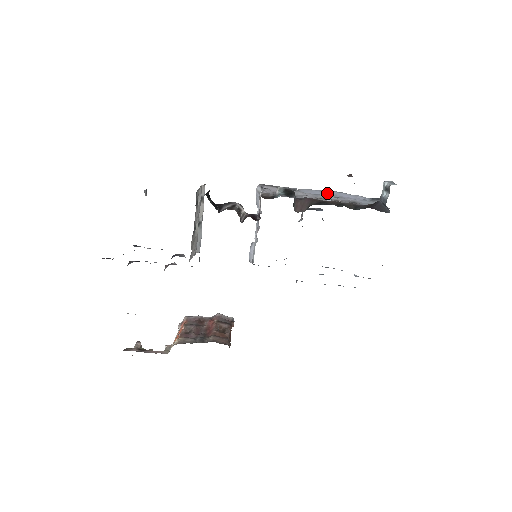
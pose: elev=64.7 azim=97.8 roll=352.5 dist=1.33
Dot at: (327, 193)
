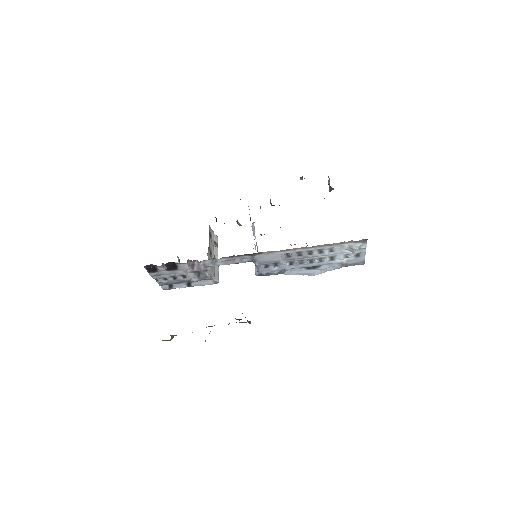
Dot at: occluded
